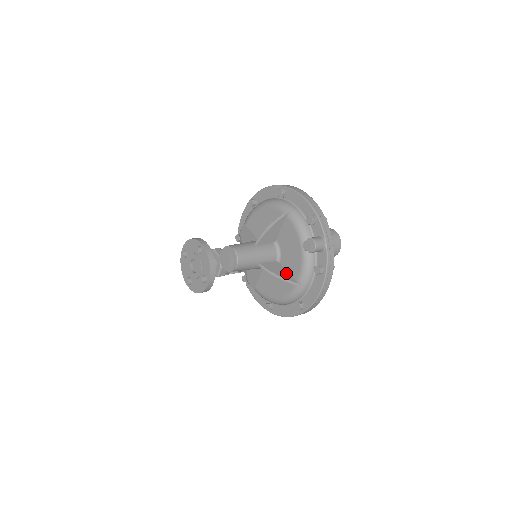
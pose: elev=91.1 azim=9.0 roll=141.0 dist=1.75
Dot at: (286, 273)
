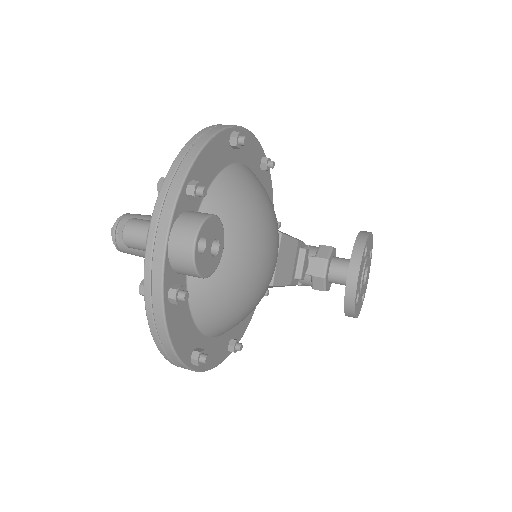
Dot at: occluded
